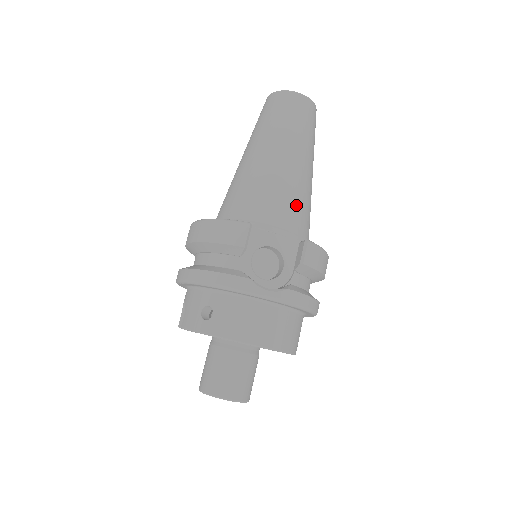
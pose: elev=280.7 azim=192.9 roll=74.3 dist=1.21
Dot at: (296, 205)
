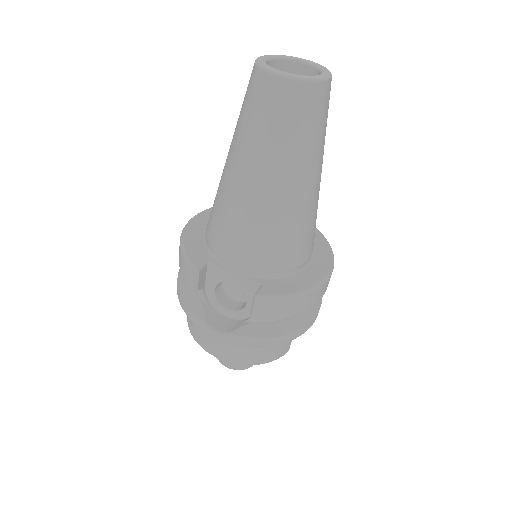
Dot at: (263, 241)
